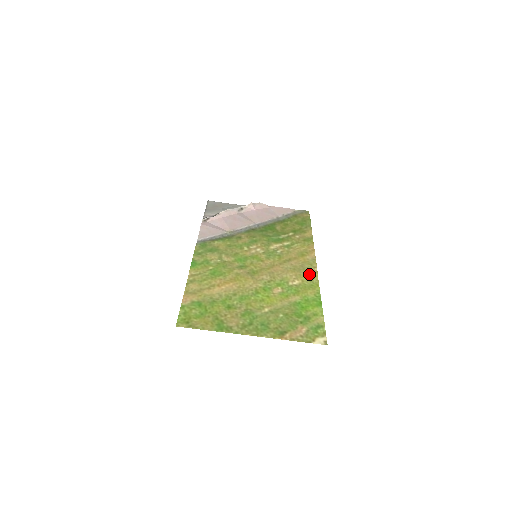
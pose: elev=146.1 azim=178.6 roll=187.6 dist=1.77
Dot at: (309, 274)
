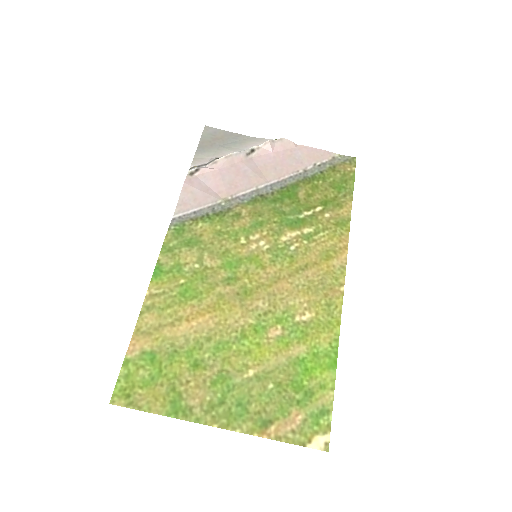
Dot at: (329, 300)
